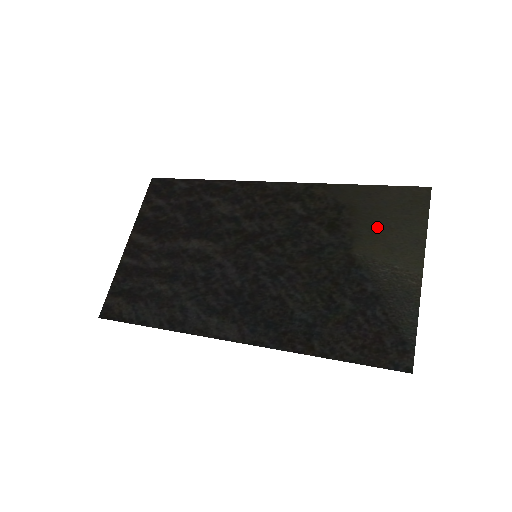
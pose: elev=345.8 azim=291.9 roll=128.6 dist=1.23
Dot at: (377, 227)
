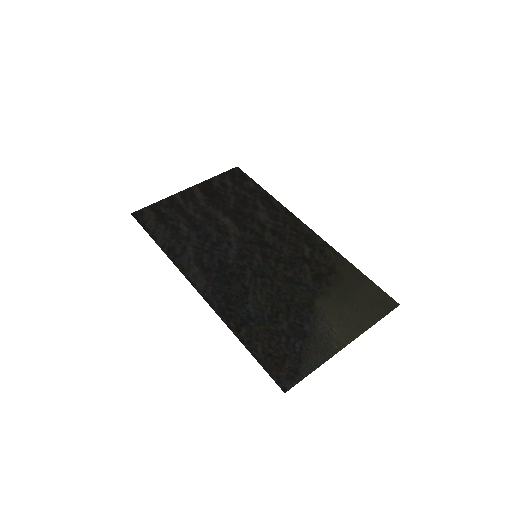
Dot at: (344, 299)
